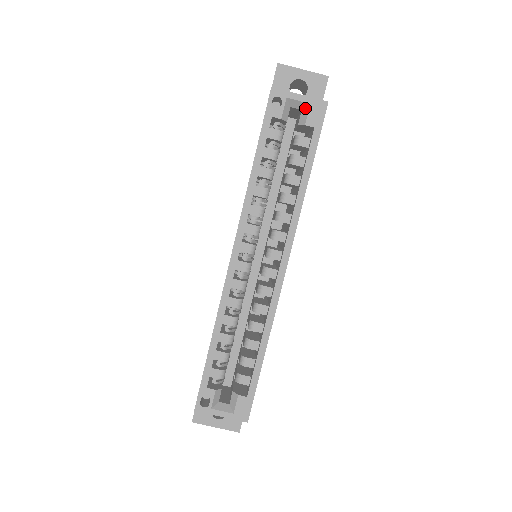
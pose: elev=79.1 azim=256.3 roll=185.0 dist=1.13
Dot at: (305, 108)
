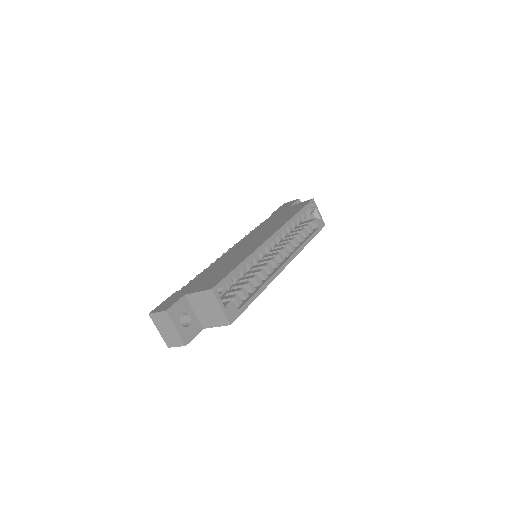
Dot at: (318, 218)
